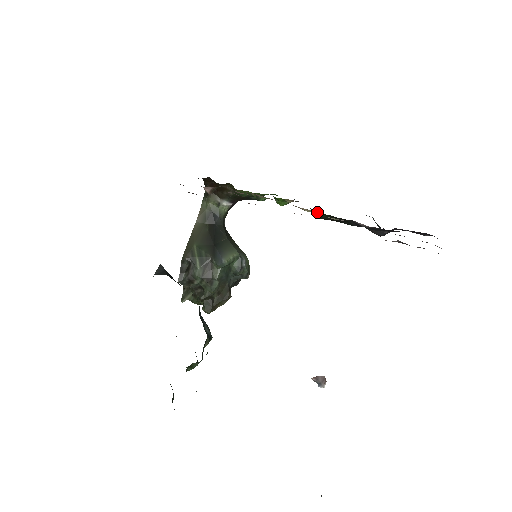
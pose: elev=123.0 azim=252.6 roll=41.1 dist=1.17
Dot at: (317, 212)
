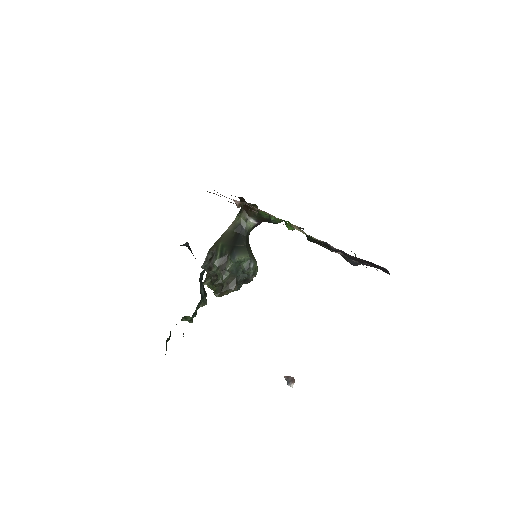
Dot at: (302, 231)
